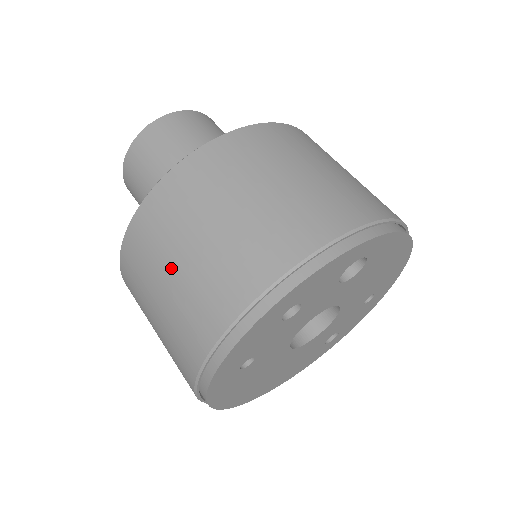
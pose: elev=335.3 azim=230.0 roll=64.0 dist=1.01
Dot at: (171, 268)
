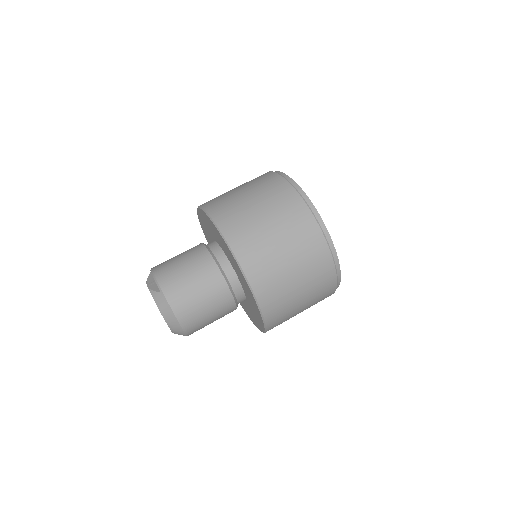
Dot at: (263, 220)
